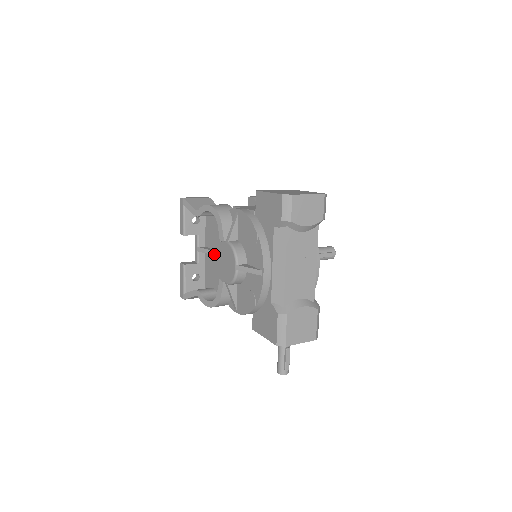
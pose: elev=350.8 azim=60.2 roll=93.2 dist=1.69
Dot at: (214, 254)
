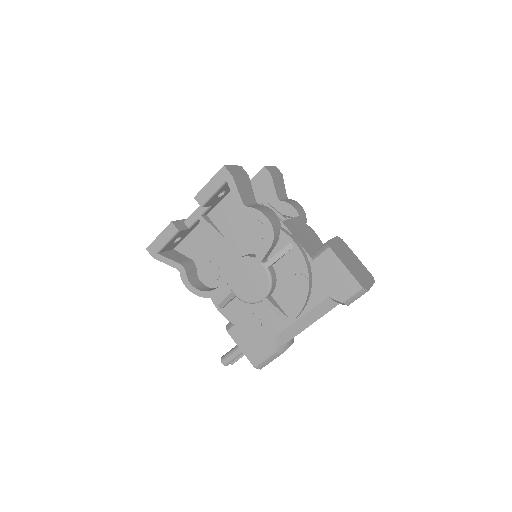
Dot at: (221, 239)
